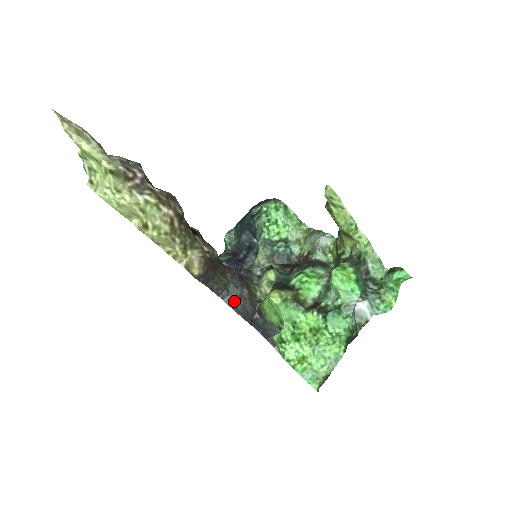
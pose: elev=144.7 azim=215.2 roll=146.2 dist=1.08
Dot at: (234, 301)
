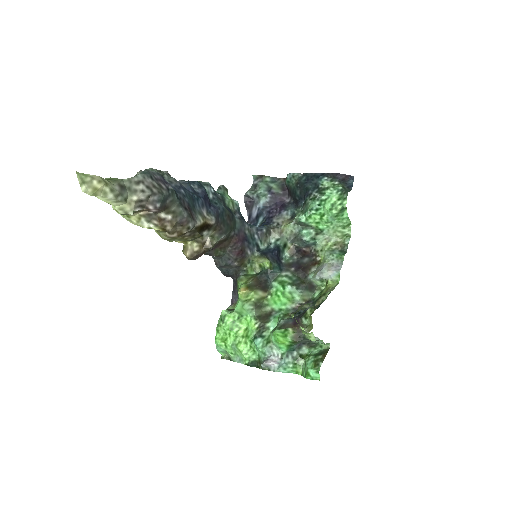
Dot at: (221, 265)
